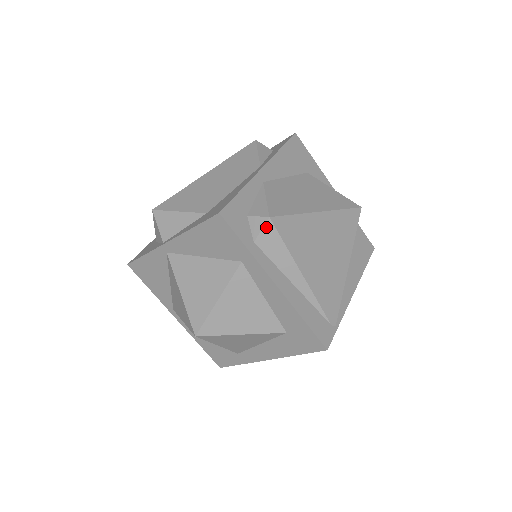
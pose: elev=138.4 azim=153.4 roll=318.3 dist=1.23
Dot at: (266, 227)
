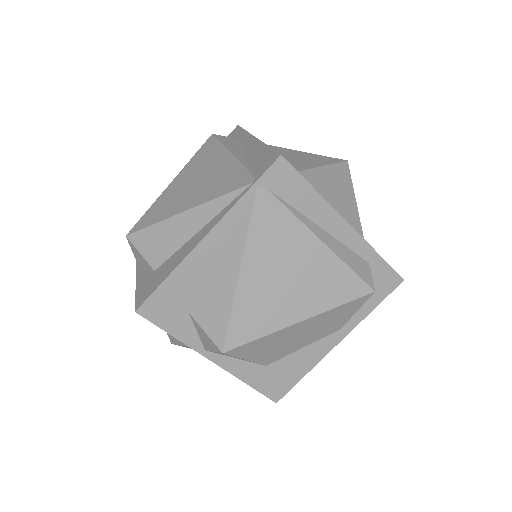
Dot at: occluded
